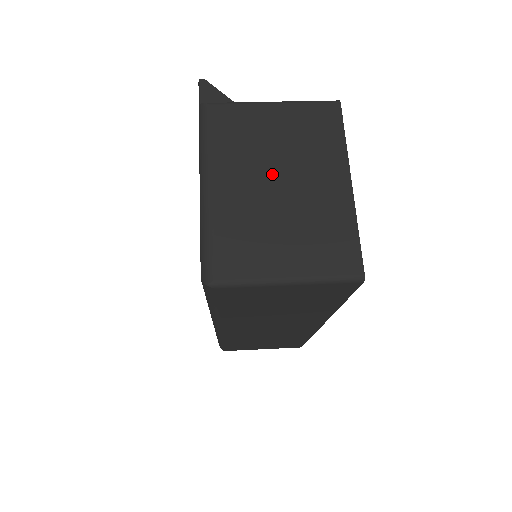
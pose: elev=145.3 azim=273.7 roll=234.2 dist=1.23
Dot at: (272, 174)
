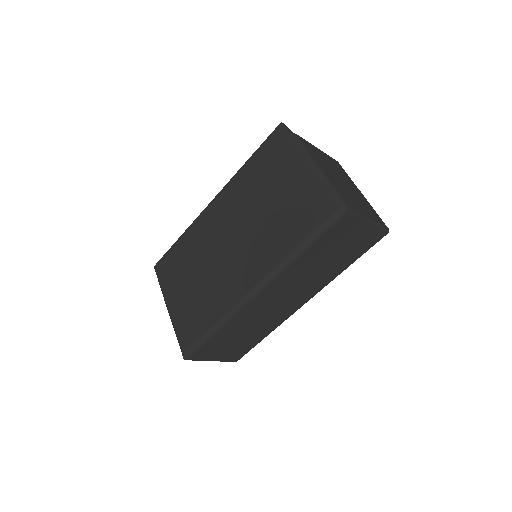
Dot at: (337, 176)
